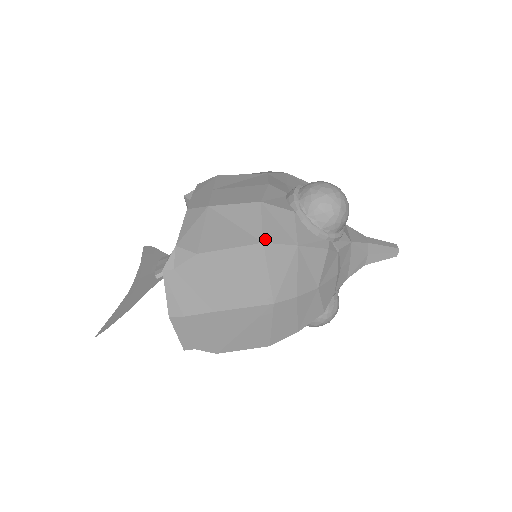
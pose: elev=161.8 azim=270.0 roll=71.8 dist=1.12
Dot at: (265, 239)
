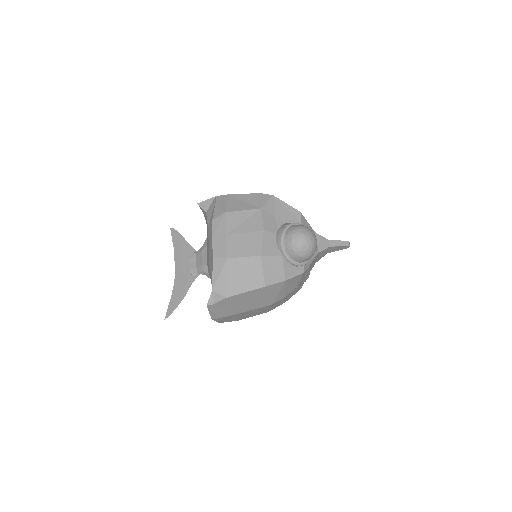
Dot at: (266, 284)
